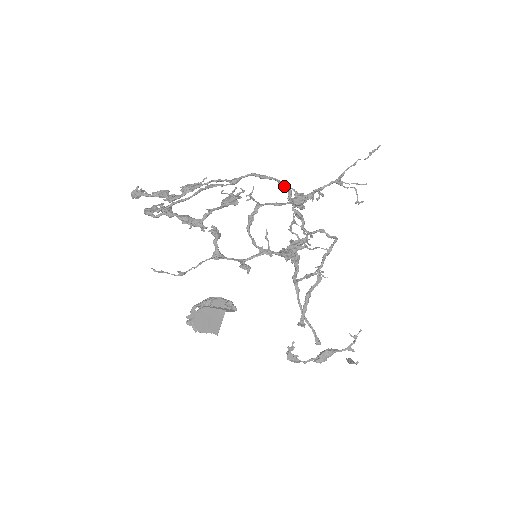
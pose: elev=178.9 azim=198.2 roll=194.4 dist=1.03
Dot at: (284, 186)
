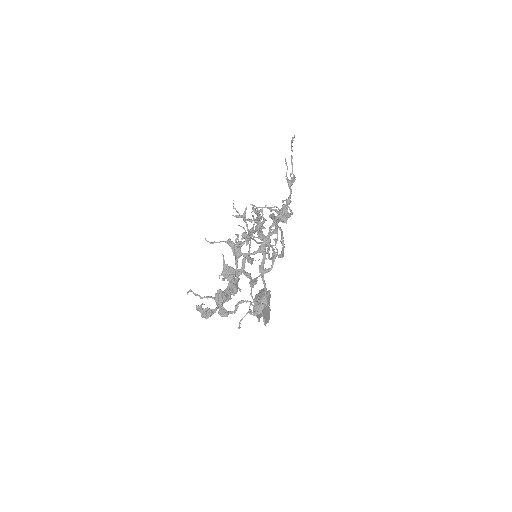
Dot at: (273, 217)
